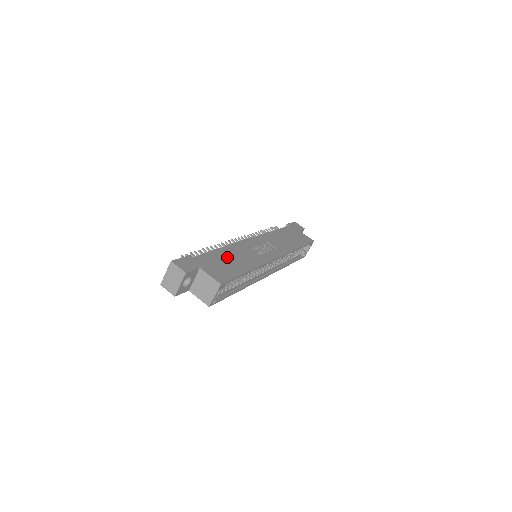
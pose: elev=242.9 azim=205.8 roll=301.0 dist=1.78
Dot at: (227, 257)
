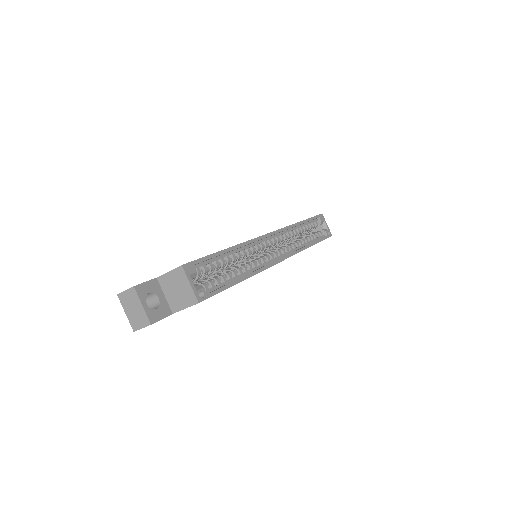
Dot at: occluded
